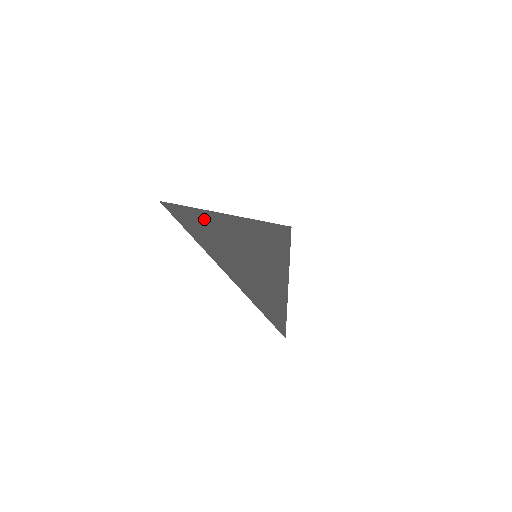
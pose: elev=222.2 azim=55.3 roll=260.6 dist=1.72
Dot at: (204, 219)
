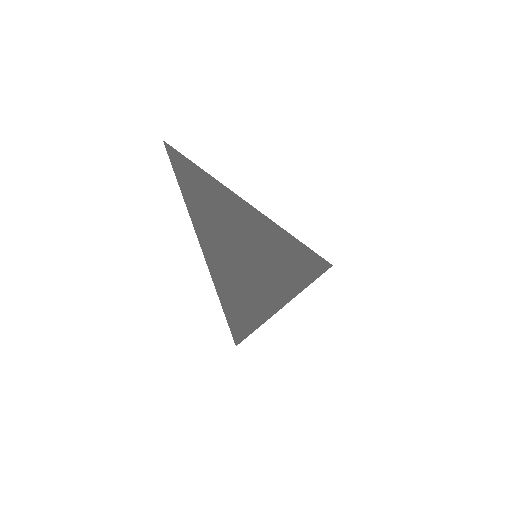
Dot at: (210, 186)
